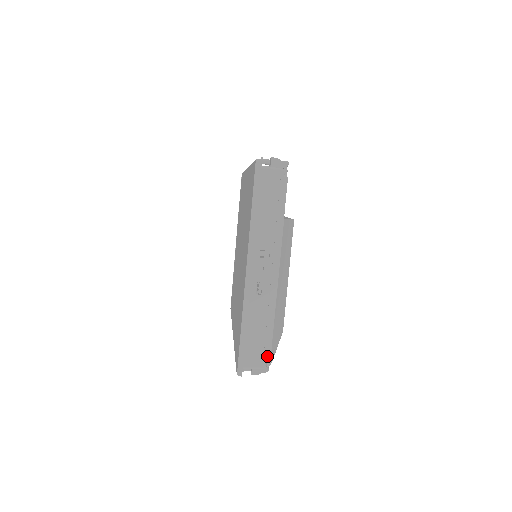
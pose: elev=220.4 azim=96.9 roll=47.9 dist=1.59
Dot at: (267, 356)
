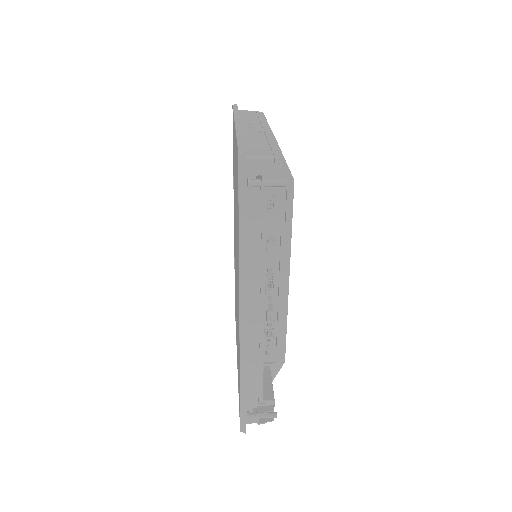
Dot at: occluded
